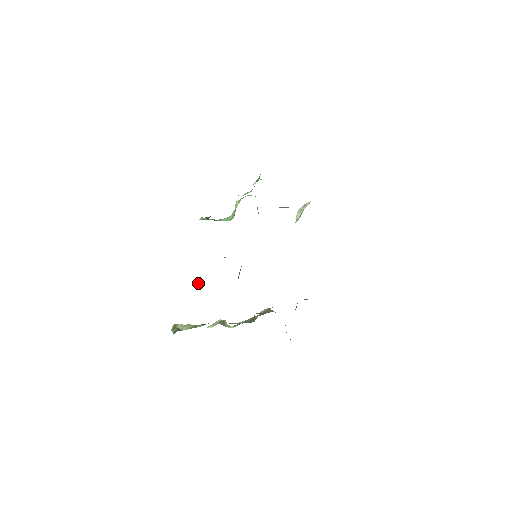
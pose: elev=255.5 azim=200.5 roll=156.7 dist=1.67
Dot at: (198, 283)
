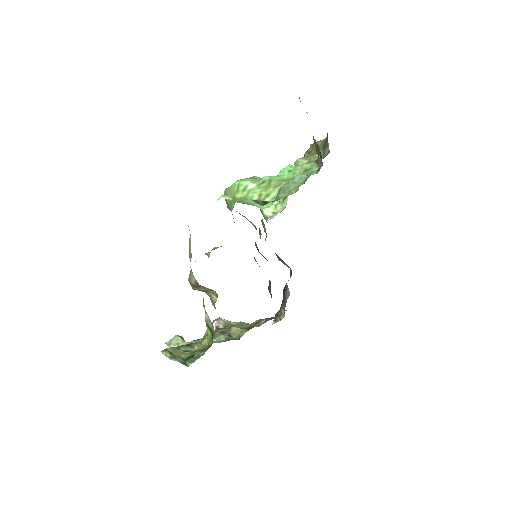
Dot at: (198, 287)
